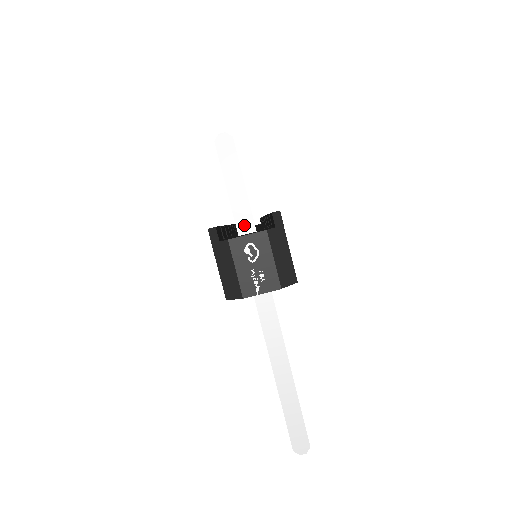
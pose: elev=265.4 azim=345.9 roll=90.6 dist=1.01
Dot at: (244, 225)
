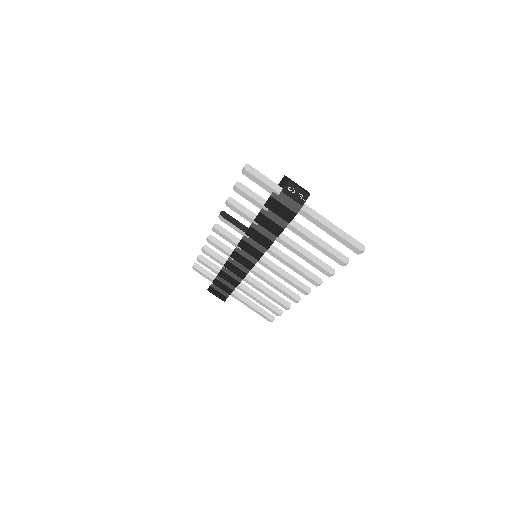
Dot at: (278, 189)
